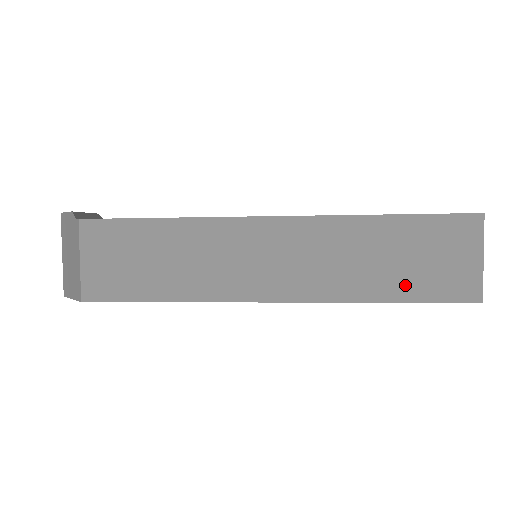
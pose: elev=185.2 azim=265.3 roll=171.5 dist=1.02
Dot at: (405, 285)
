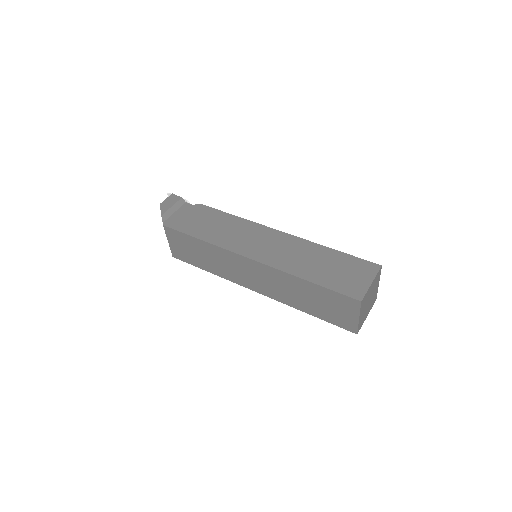
Dot at: (317, 312)
